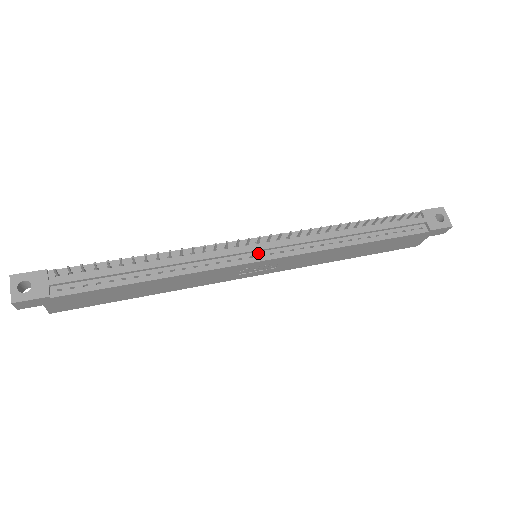
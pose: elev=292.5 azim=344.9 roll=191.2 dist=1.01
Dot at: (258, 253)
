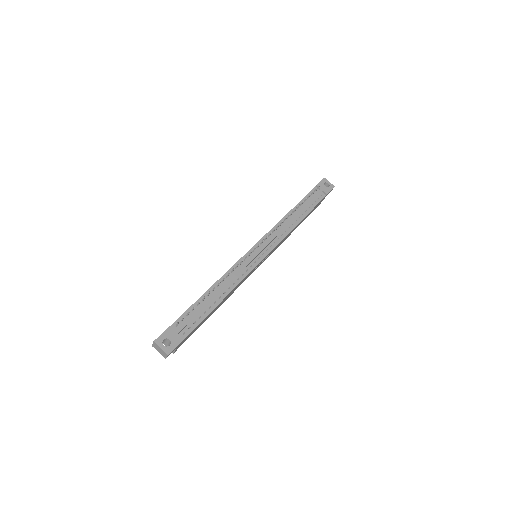
Dot at: (261, 254)
